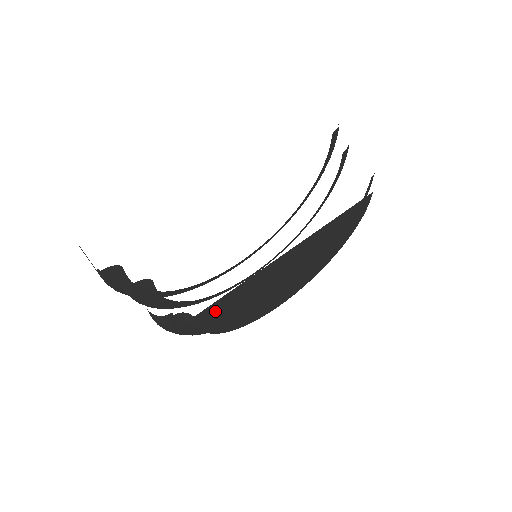
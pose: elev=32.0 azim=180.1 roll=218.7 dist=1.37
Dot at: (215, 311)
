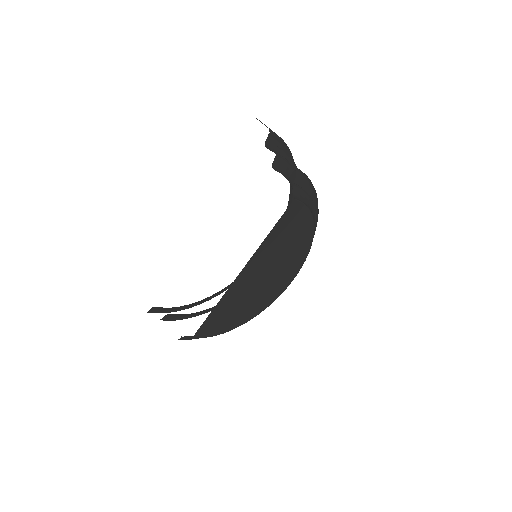
Dot at: (210, 326)
